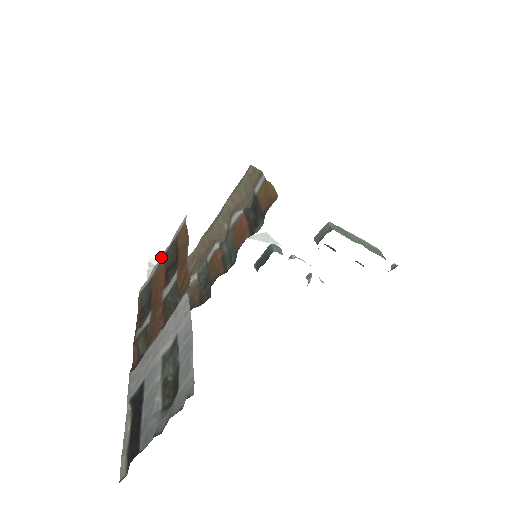
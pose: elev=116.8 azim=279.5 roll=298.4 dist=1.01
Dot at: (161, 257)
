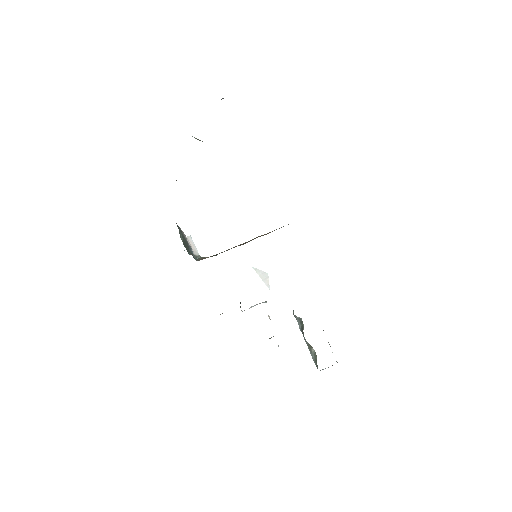
Dot at: occluded
